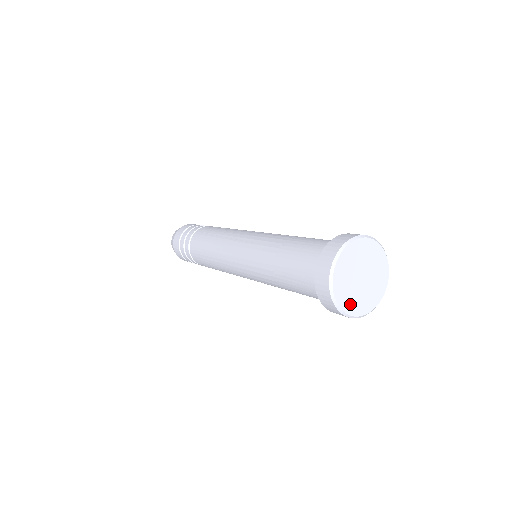
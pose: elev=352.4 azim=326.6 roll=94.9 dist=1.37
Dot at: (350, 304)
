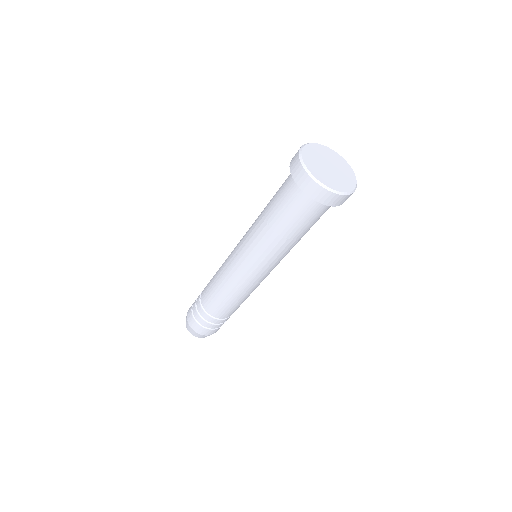
Dot at: (328, 182)
